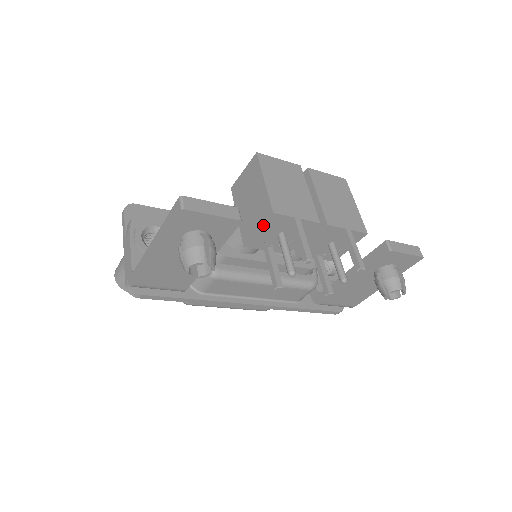
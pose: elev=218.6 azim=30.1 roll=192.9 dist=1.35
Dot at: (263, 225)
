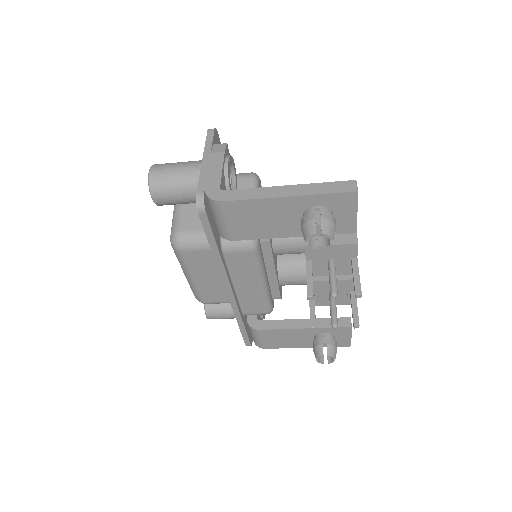
Dot at: (339, 245)
